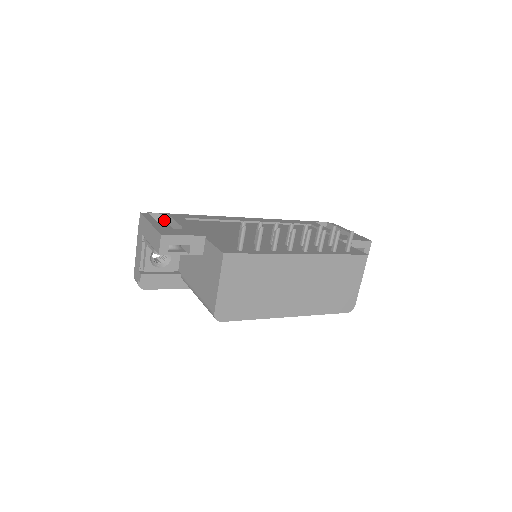
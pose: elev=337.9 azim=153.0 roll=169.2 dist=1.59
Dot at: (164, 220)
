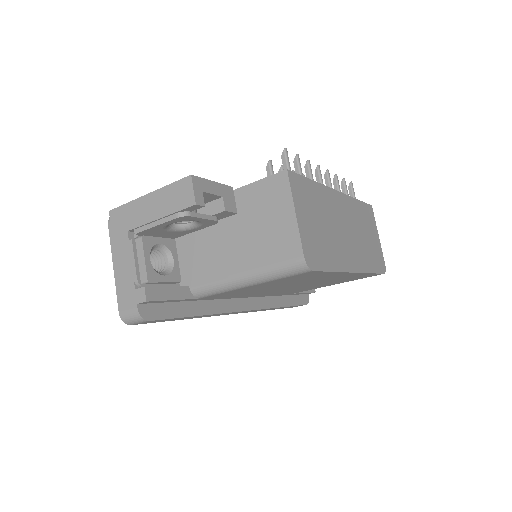
Dot at: occluded
